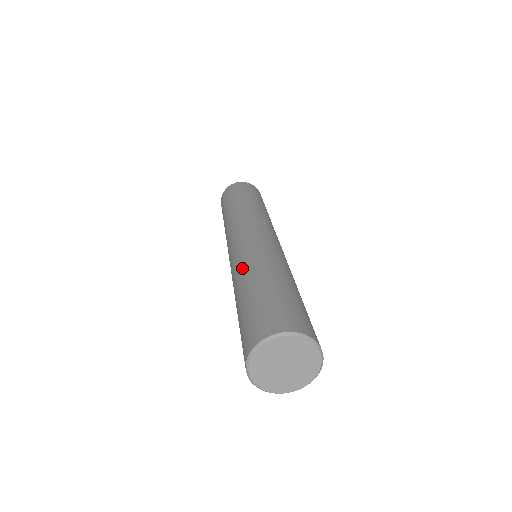
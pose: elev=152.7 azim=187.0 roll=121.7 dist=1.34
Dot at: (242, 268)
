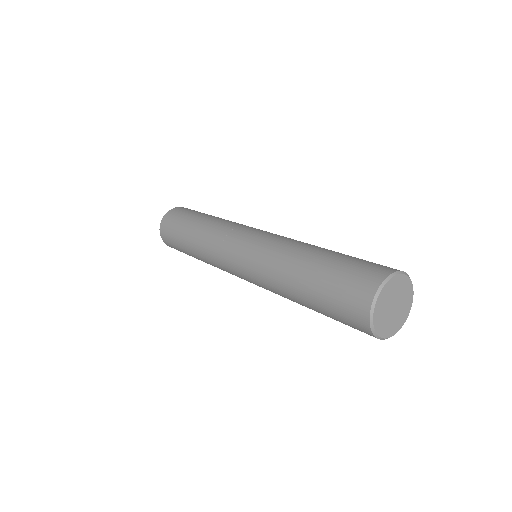
Dot at: (274, 270)
